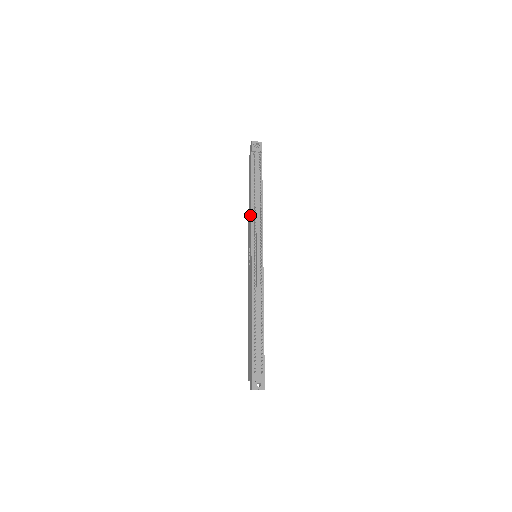
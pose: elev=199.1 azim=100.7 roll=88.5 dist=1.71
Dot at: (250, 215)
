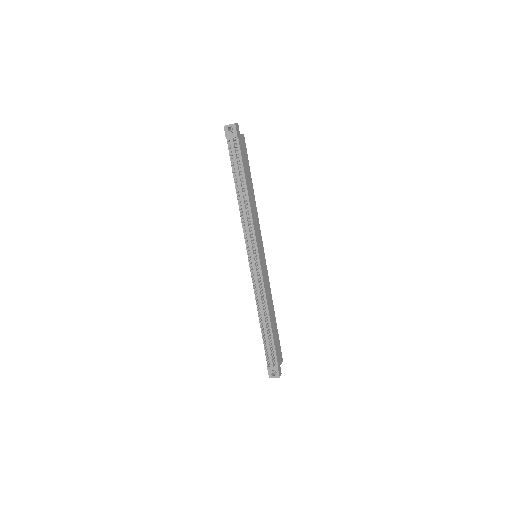
Dot at: occluded
